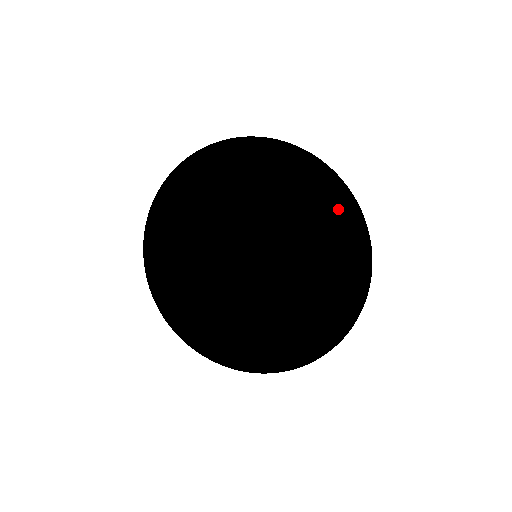
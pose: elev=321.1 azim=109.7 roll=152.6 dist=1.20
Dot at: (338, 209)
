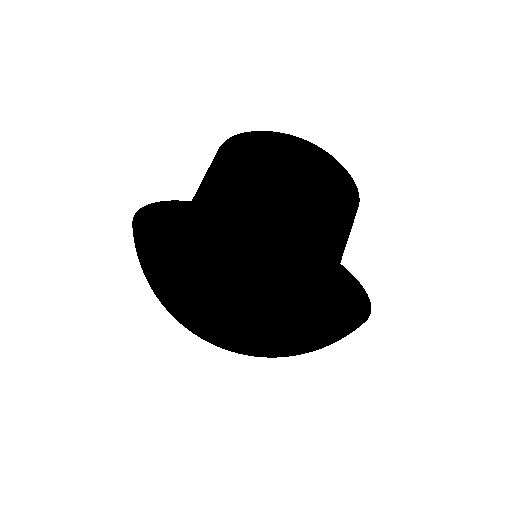
Dot at: (339, 309)
